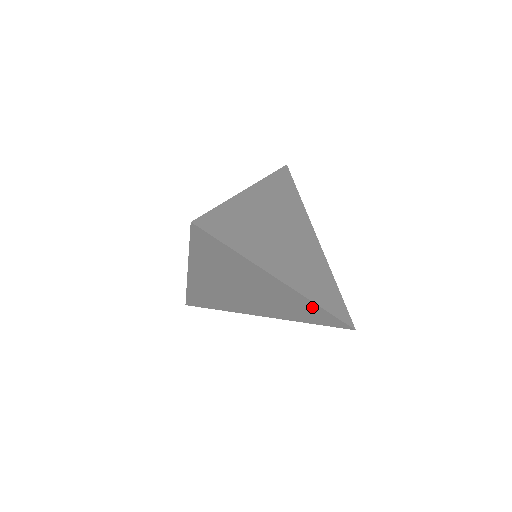
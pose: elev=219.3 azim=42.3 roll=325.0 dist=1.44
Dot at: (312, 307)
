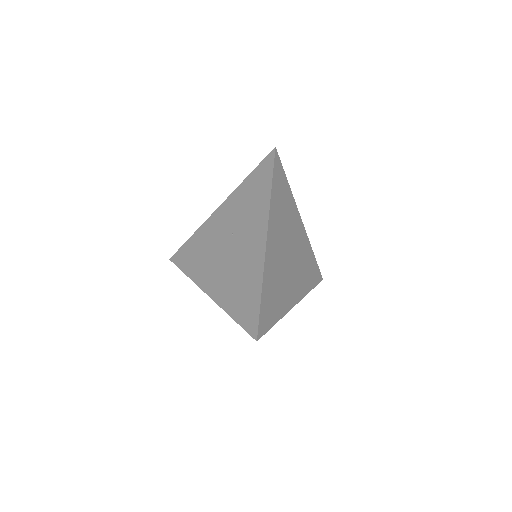
Dot at: occluded
